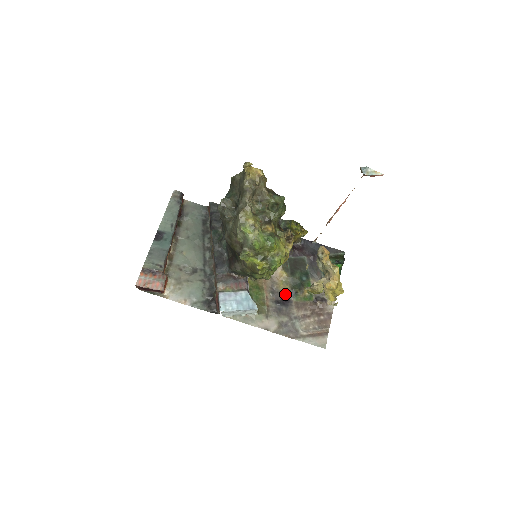
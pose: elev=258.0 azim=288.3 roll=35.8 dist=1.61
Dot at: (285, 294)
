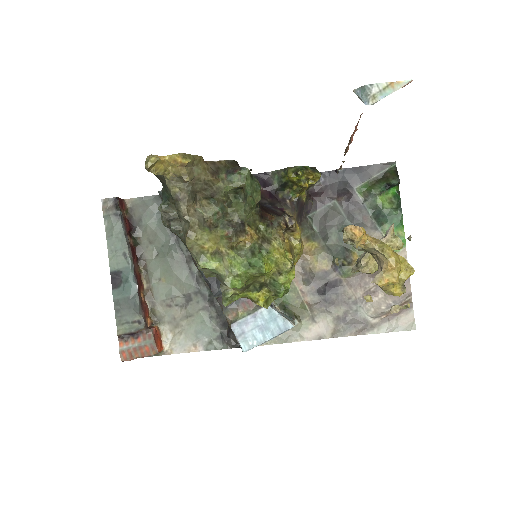
Dot at: (326, 274)
